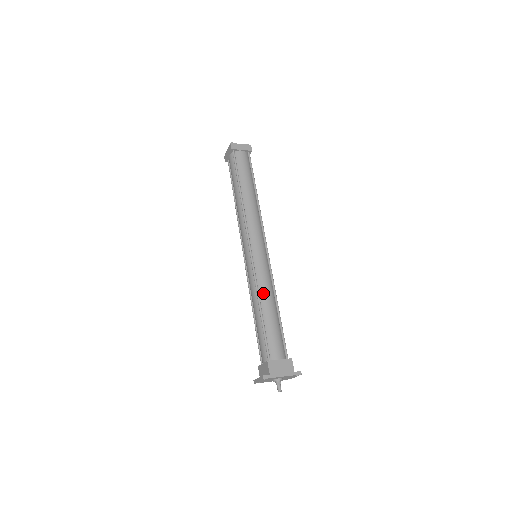
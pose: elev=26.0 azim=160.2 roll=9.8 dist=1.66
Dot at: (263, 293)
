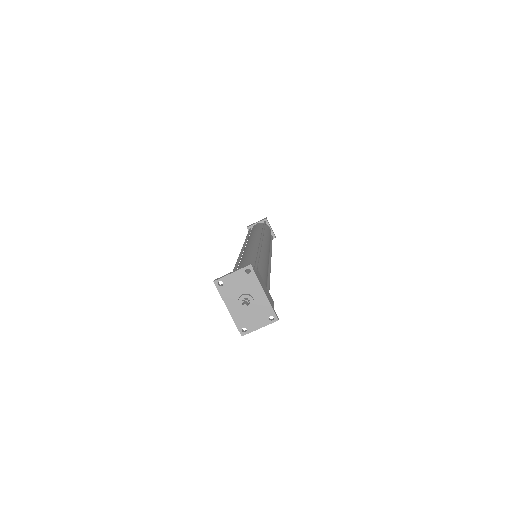
Dot at: (264, 258)
